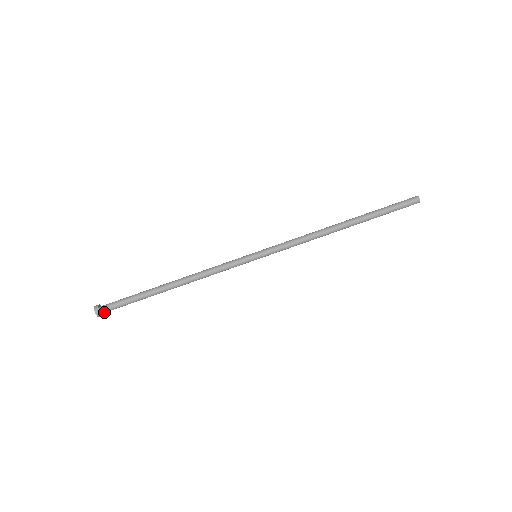
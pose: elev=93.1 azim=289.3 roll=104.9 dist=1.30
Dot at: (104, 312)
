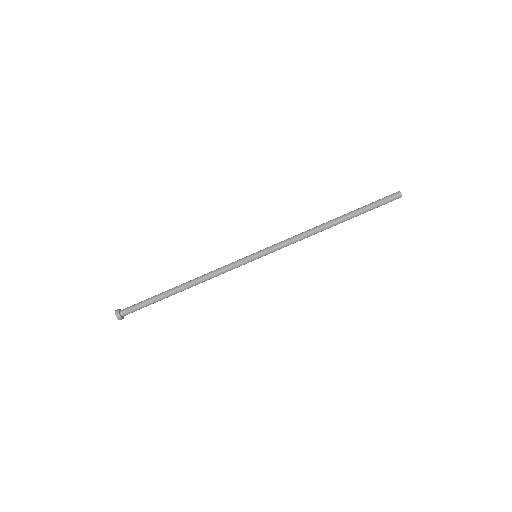
Dot at: (123, 314)
